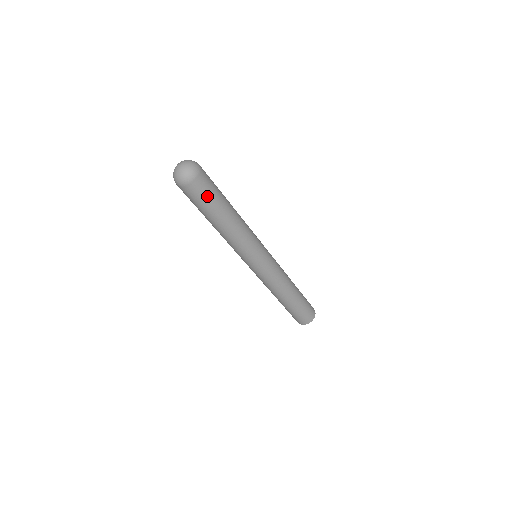
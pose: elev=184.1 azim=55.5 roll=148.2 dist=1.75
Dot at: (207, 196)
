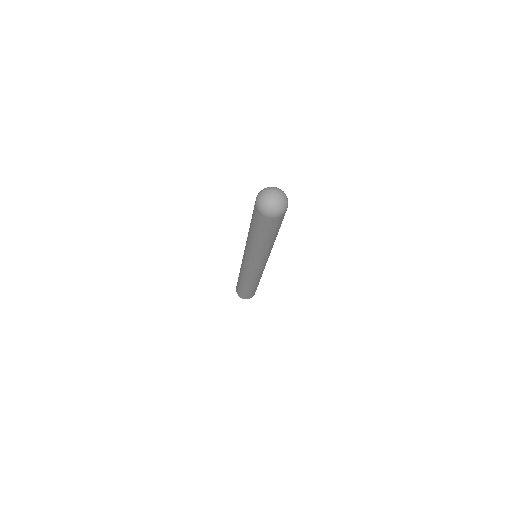
Dot at: (281, 223)
